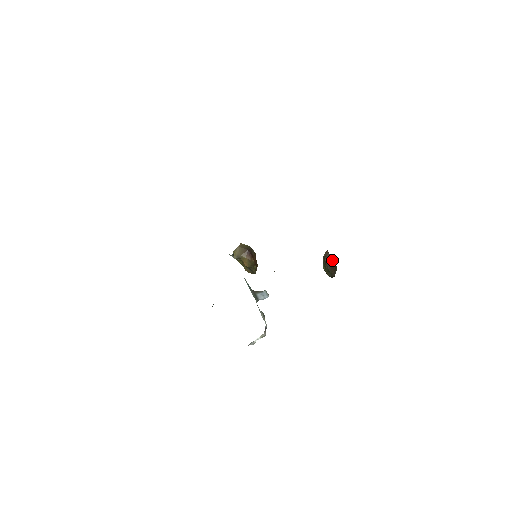
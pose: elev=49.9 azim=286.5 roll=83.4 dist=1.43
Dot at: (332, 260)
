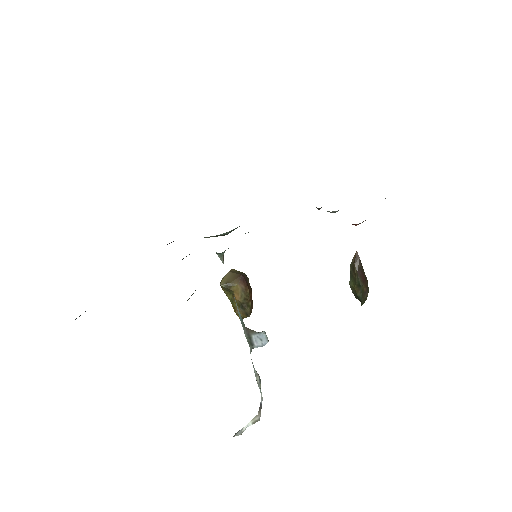
Dot at: (363, 270)
